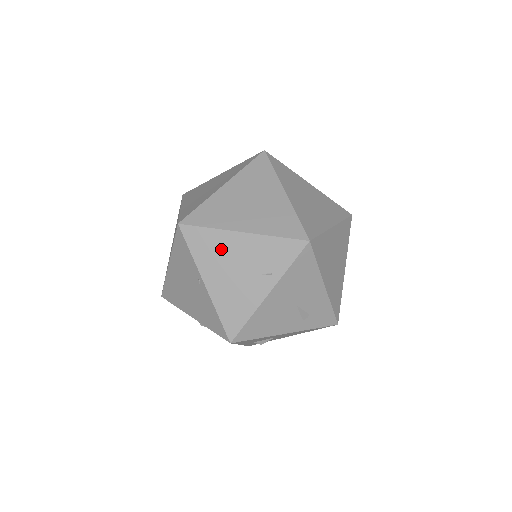
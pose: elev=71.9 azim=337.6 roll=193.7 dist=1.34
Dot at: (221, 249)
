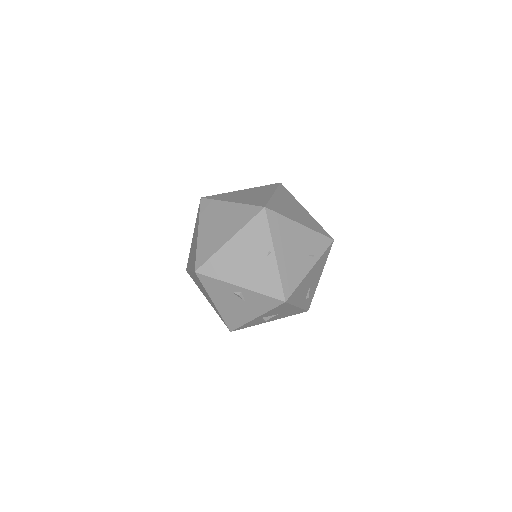
Dot at: (288, 232)
